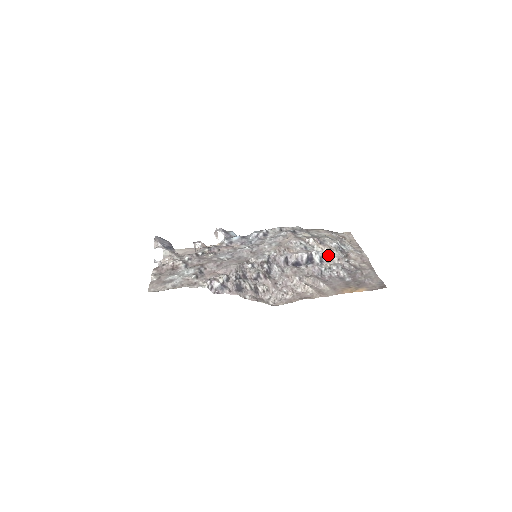
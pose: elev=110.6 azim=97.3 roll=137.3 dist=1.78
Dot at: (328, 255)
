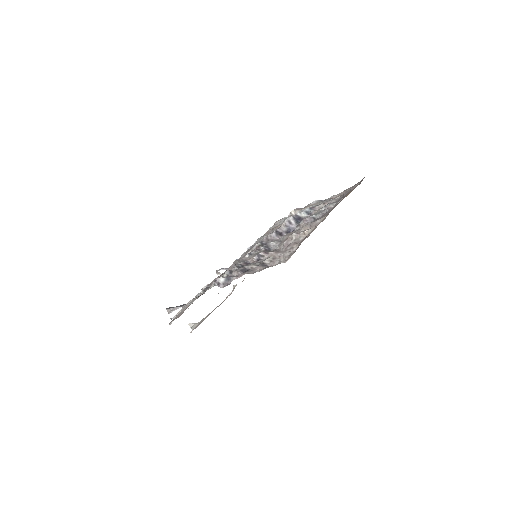
Dot at: (312, 207)
